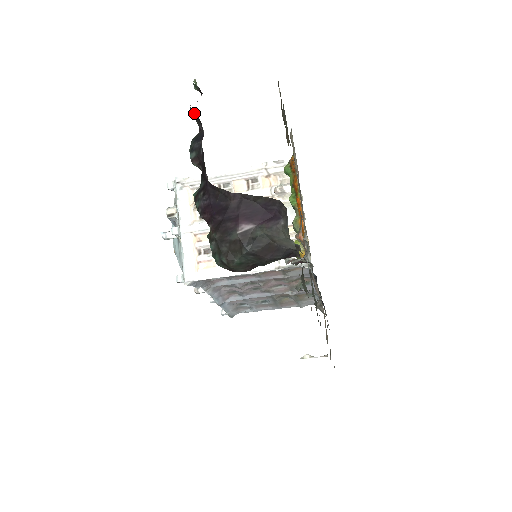
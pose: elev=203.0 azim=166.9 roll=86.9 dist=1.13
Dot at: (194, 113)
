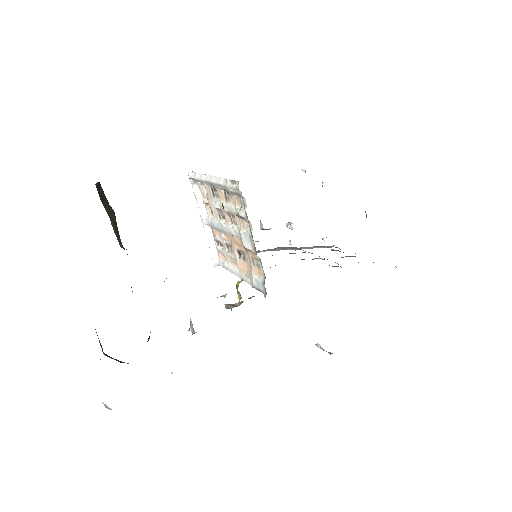
Dot at: occluded
